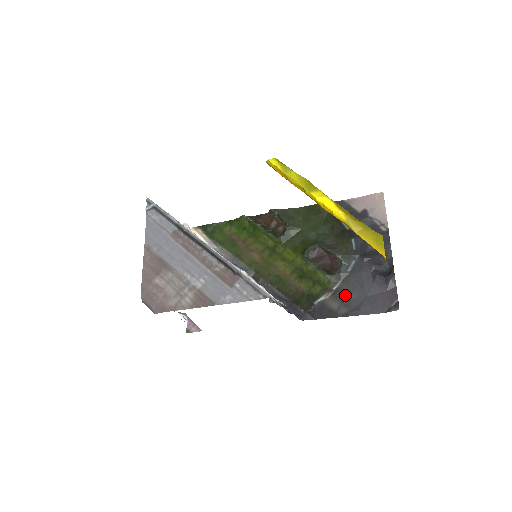
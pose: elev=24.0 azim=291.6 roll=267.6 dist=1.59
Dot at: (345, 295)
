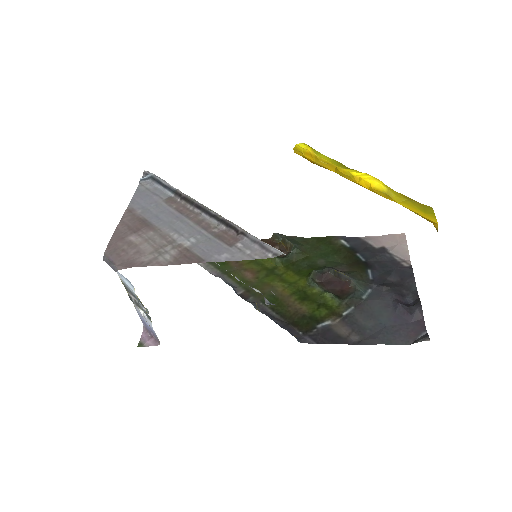
Dot at: (358, 322)
